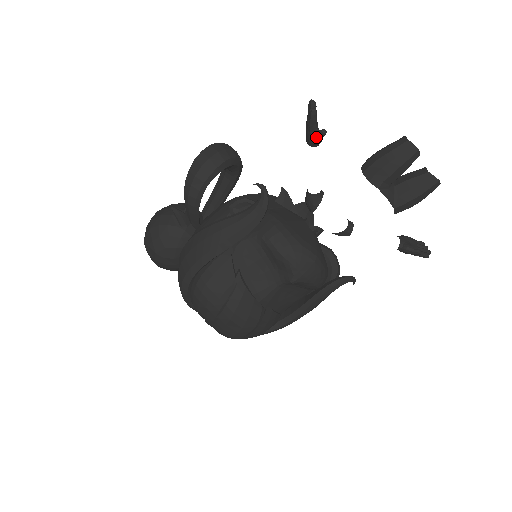
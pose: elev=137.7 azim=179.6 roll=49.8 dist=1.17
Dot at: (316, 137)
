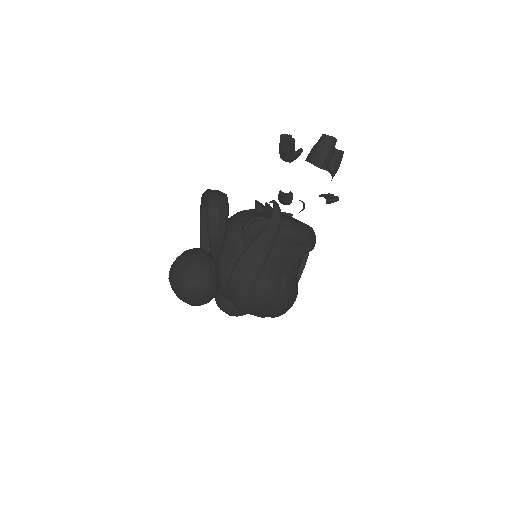
Dot at: (297, 155)
